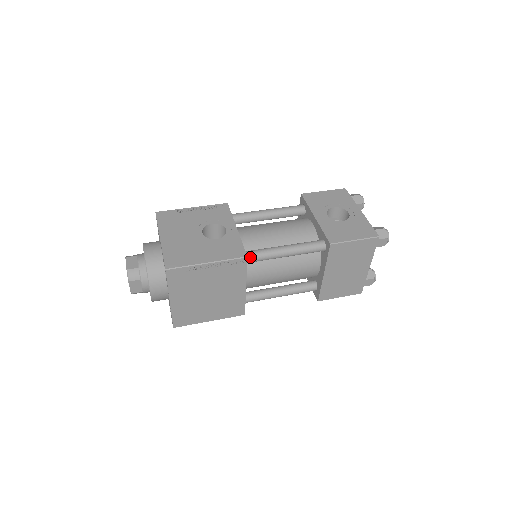
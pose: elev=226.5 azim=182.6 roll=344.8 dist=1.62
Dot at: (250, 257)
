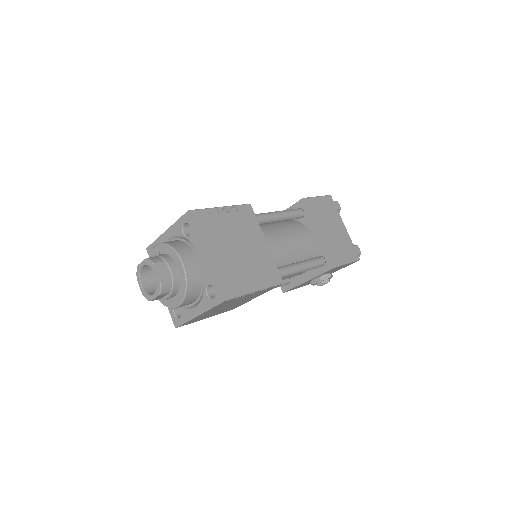
Dot at: occluded
